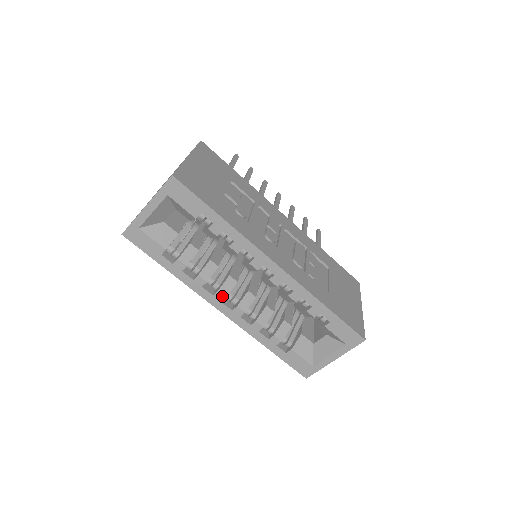
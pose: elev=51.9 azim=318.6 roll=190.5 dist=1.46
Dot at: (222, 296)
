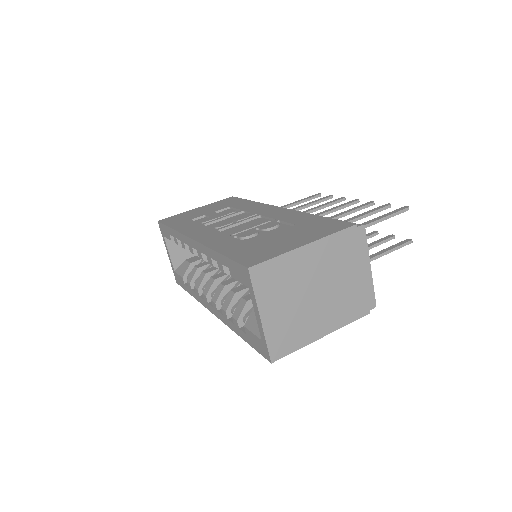
Dot at: (205, 296)
